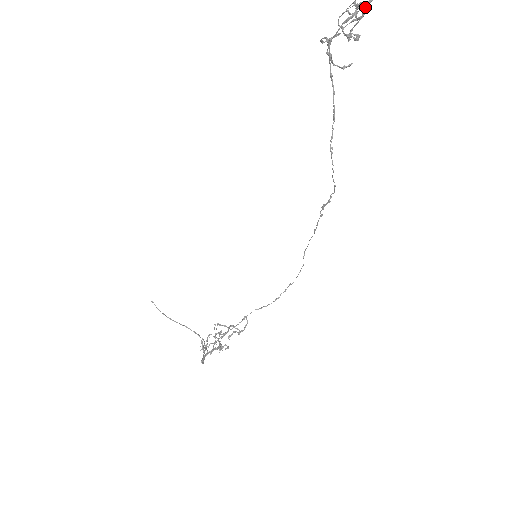
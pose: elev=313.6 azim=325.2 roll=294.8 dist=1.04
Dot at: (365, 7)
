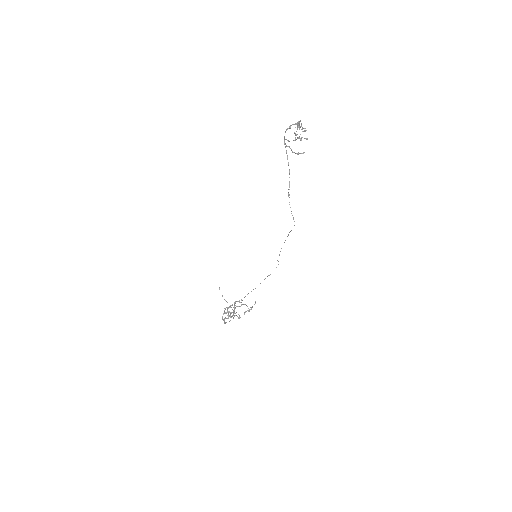
Dot at: (296, 124)
